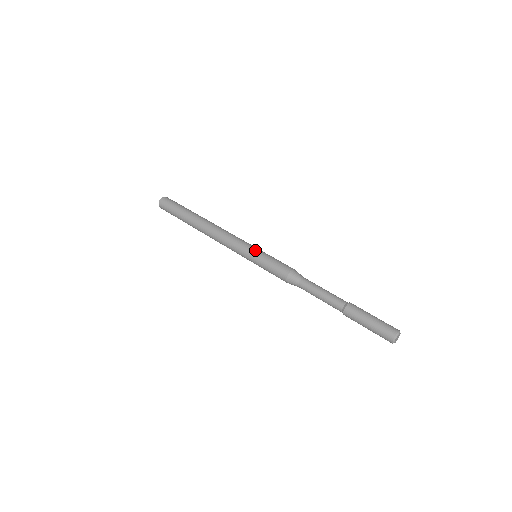
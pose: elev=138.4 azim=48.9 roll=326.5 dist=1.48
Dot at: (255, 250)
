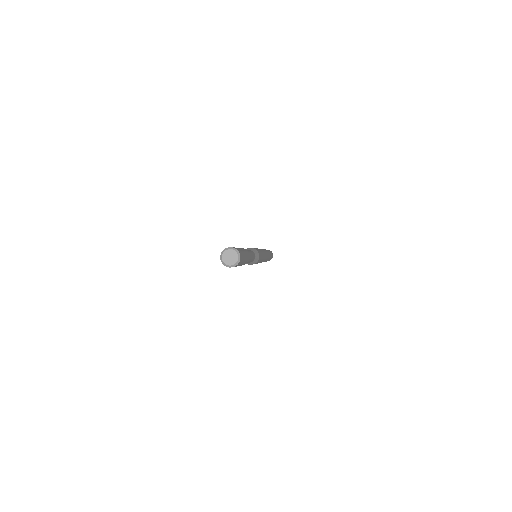
Dot at: occluded
